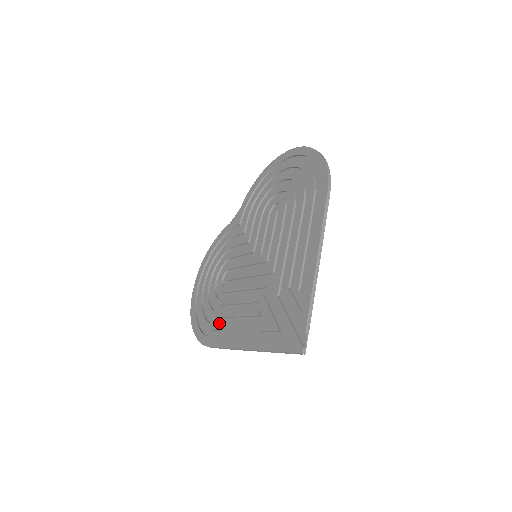
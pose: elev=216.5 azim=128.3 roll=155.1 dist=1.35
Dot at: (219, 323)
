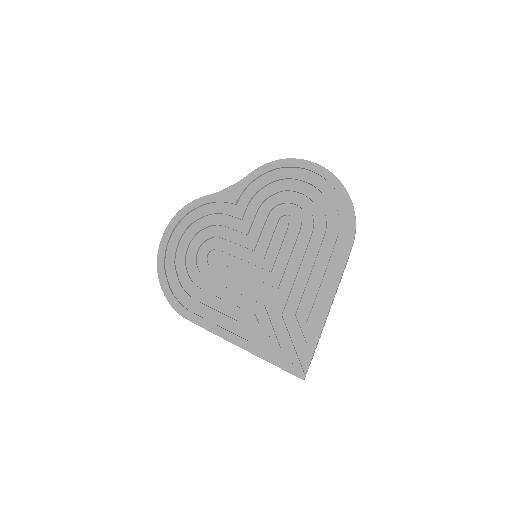
Dot at: (201, 301)
